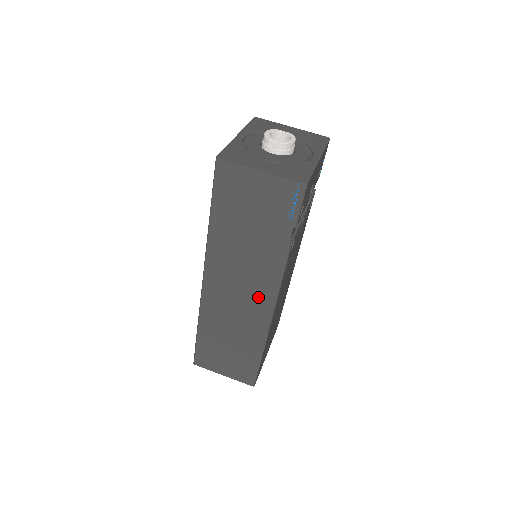
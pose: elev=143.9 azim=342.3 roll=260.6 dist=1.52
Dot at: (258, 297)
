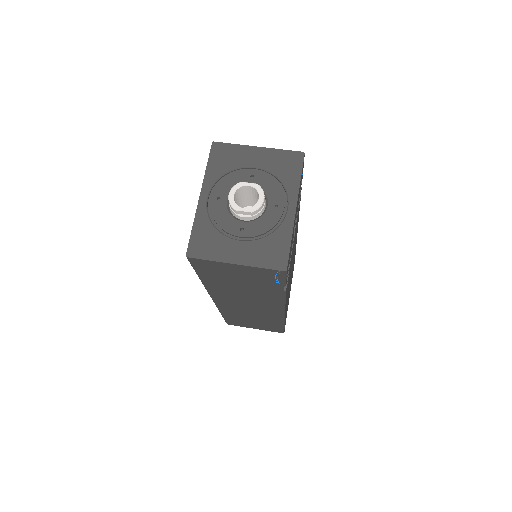
Dot at: (267, 308)
